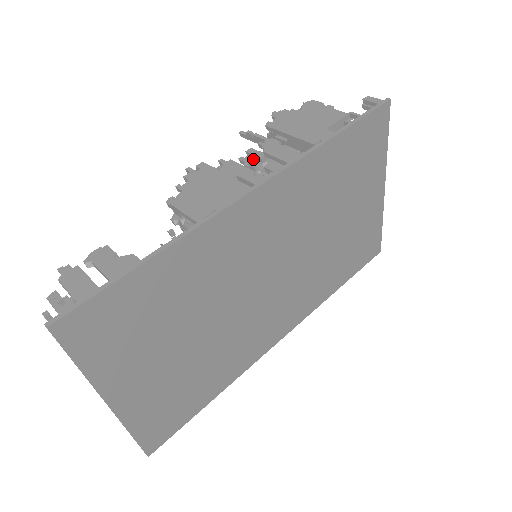
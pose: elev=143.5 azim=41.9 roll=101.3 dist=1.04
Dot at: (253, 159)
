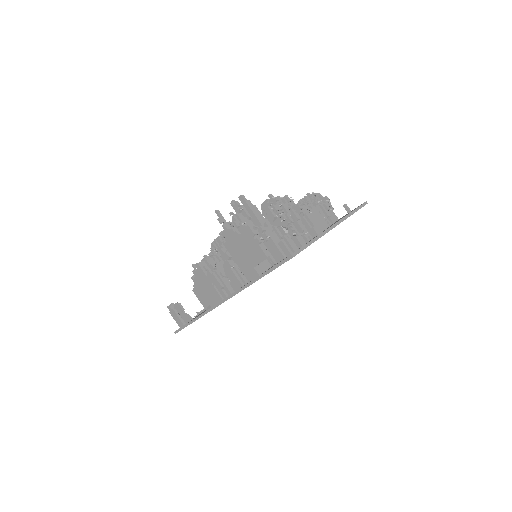
Dot at: (224, 254)
